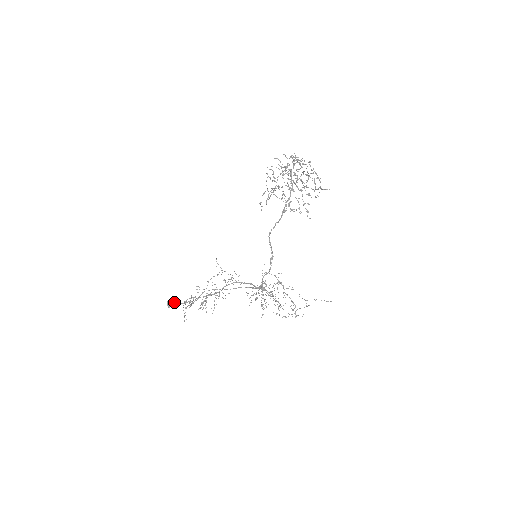
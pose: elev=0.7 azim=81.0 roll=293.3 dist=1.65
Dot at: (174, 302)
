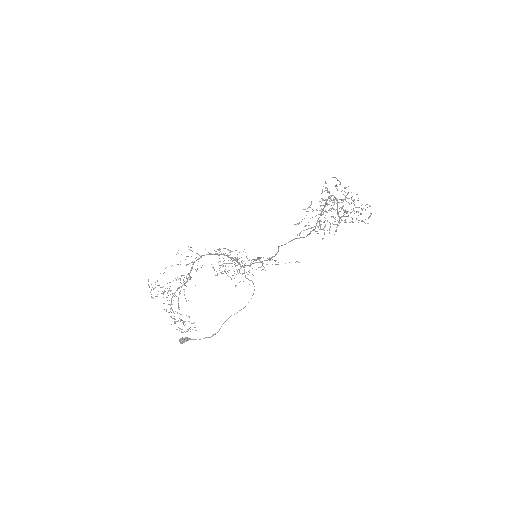
Dot at: (191, 339)
